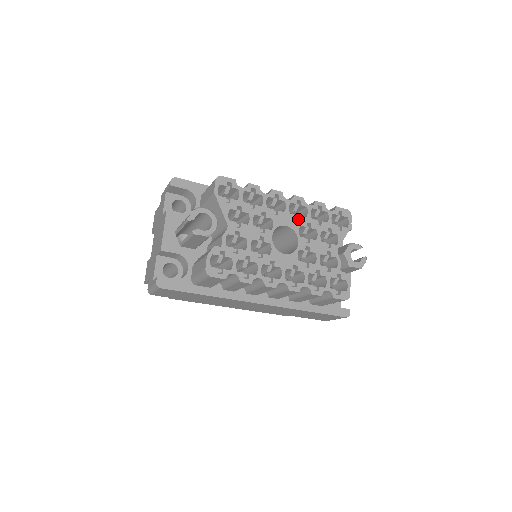
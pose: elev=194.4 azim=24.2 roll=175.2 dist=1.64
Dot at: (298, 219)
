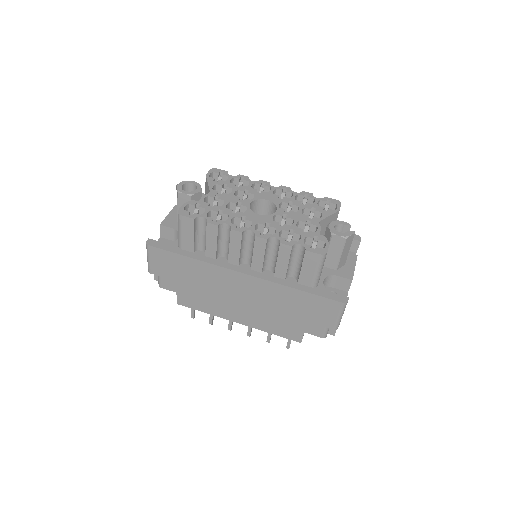
Dot at: occluded
